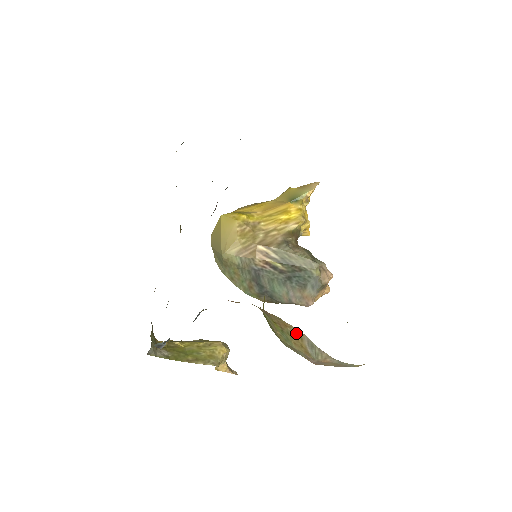
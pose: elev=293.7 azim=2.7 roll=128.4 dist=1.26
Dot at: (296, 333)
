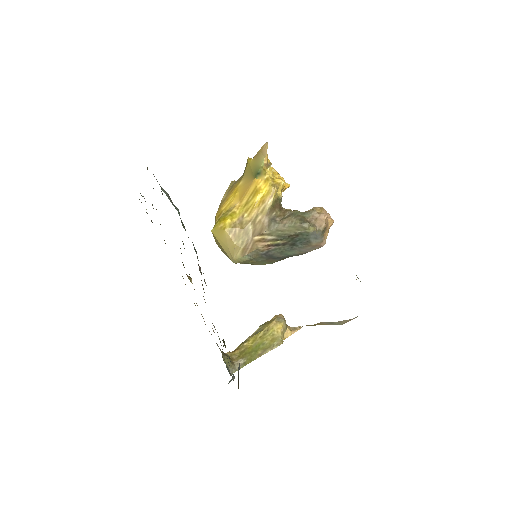
Dot at: occluded
